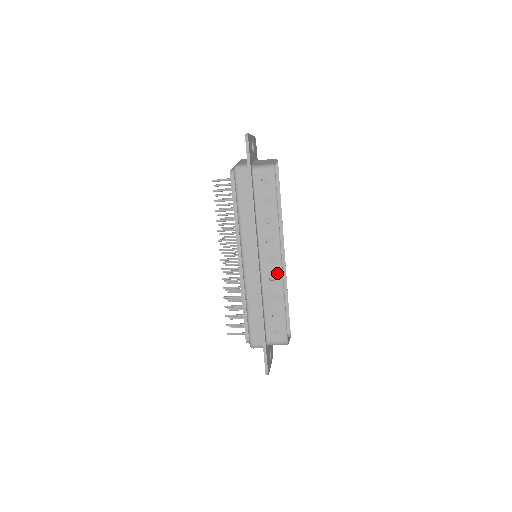
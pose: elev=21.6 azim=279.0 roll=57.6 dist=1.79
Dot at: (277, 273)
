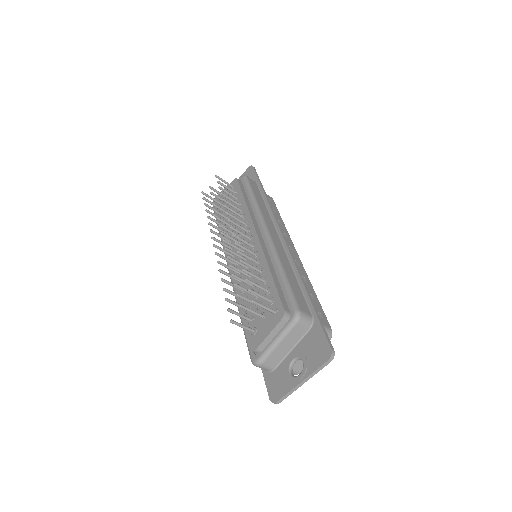
Dot at: (298, 261)
